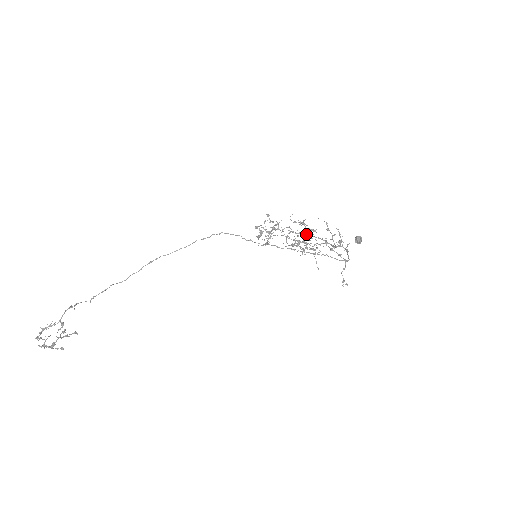
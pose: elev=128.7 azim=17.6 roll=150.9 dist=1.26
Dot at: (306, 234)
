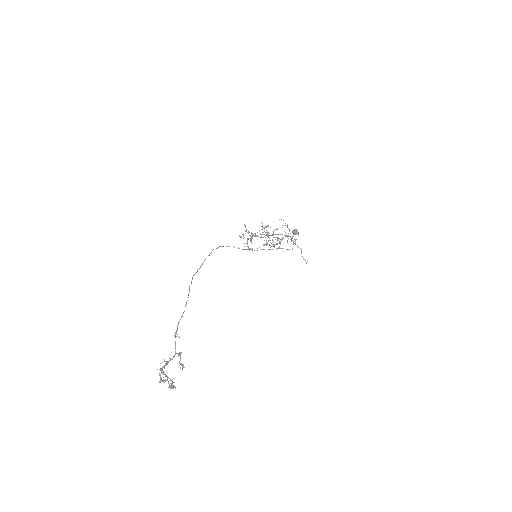
Dot at: (269, 235)
